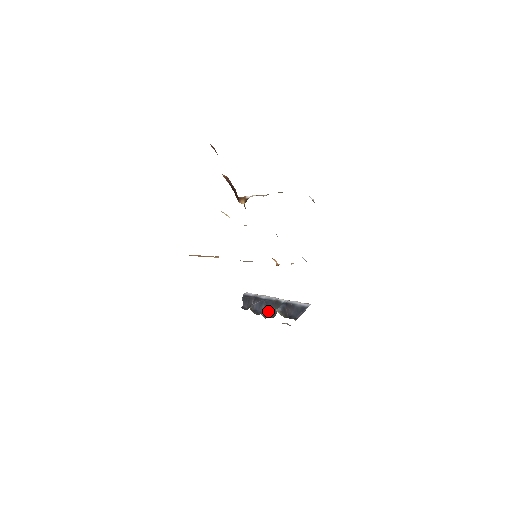
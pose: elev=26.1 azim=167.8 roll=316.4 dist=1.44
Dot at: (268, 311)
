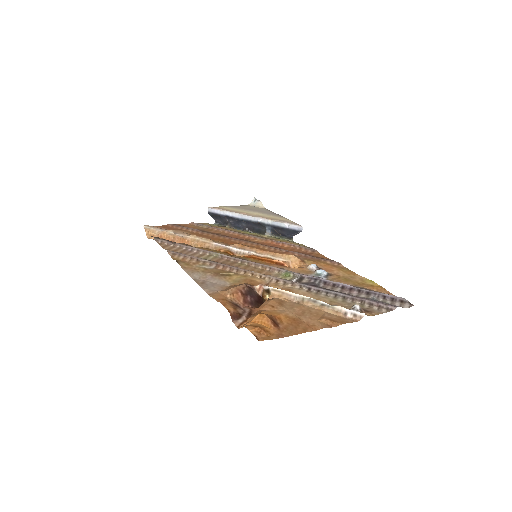
Dot at: (253, 228)
